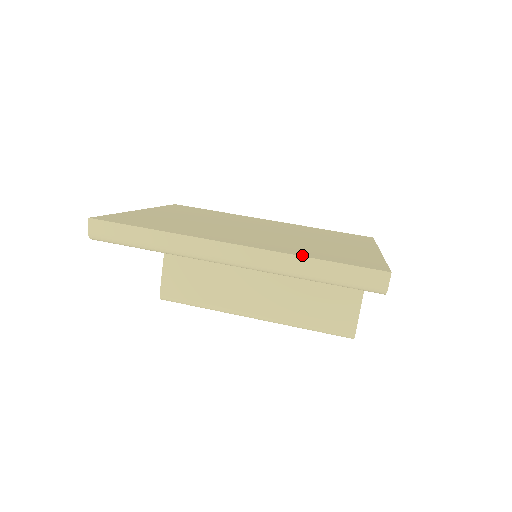
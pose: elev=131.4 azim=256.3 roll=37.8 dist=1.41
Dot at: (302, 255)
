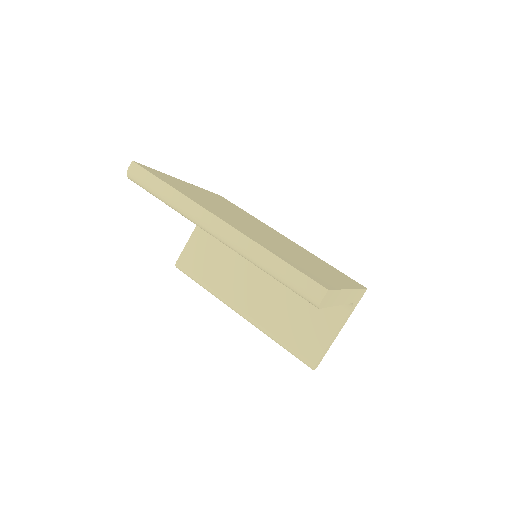
Dot at: (267, 248)
